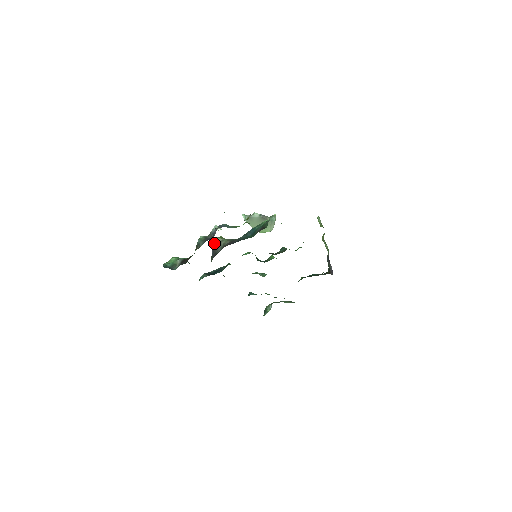
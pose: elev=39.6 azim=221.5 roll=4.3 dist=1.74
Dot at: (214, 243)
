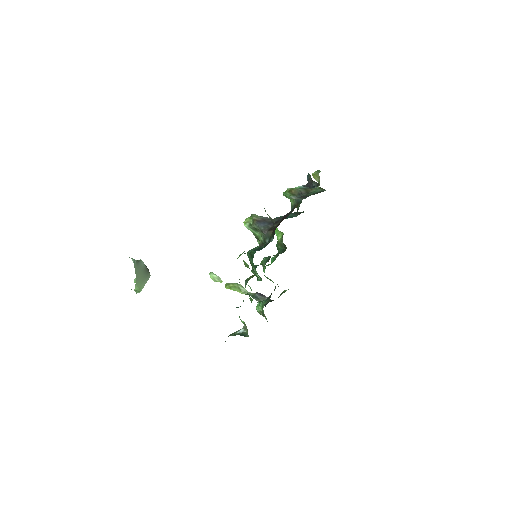
Dot at: (256, 217)
